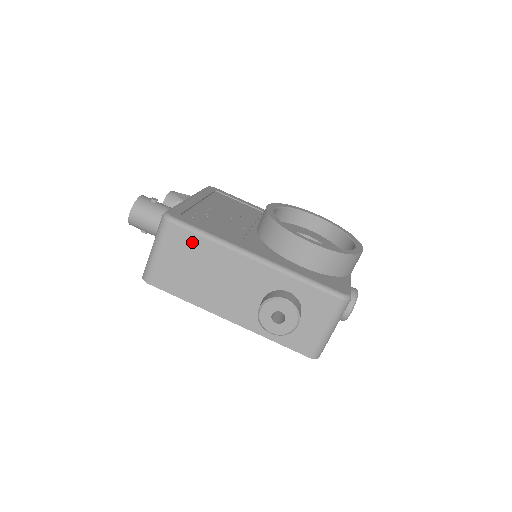
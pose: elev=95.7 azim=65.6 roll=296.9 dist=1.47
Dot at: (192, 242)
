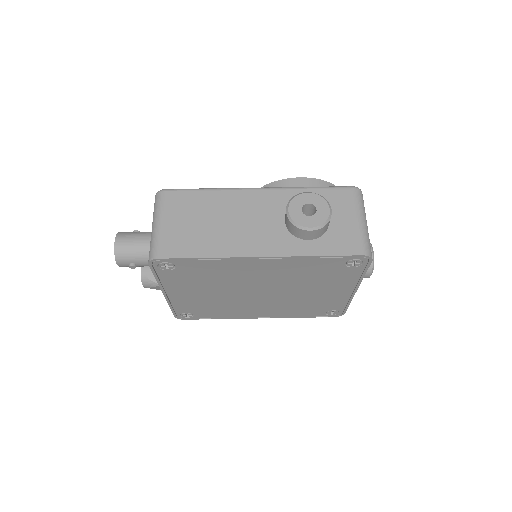
Dot at: (193, 199)
